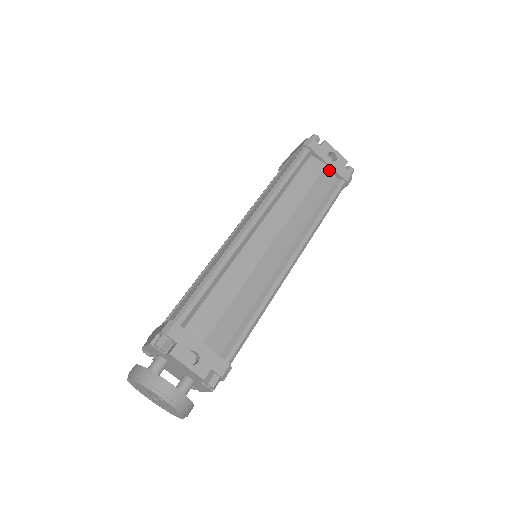
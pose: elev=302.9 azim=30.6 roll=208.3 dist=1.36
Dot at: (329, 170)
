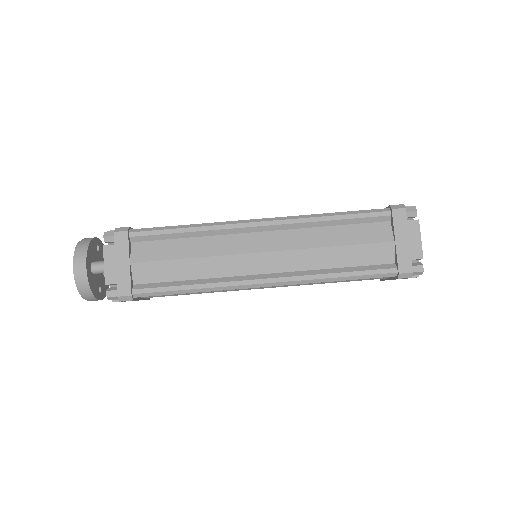
Dot at: occluded
